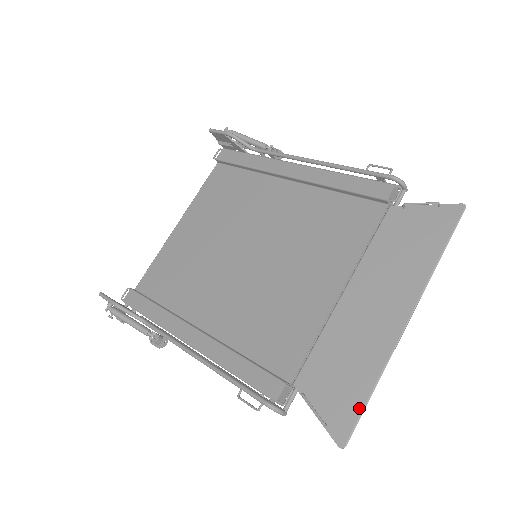
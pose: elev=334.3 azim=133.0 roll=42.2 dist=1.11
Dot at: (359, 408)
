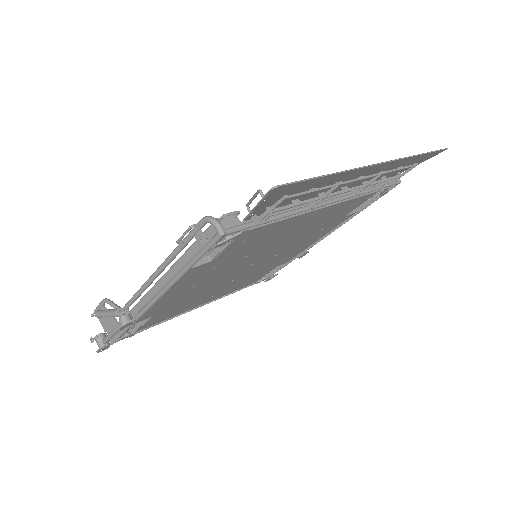
Dot at: (308, 180)
